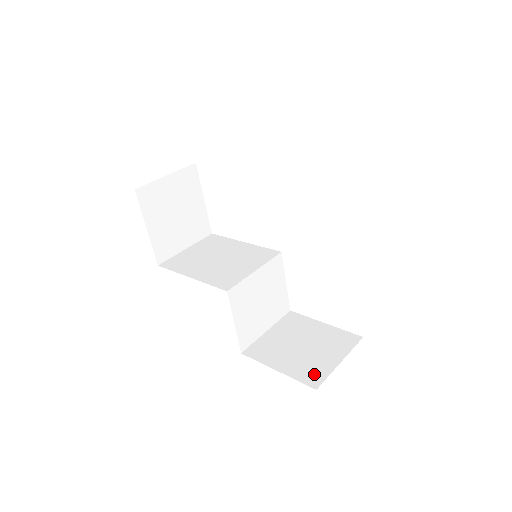
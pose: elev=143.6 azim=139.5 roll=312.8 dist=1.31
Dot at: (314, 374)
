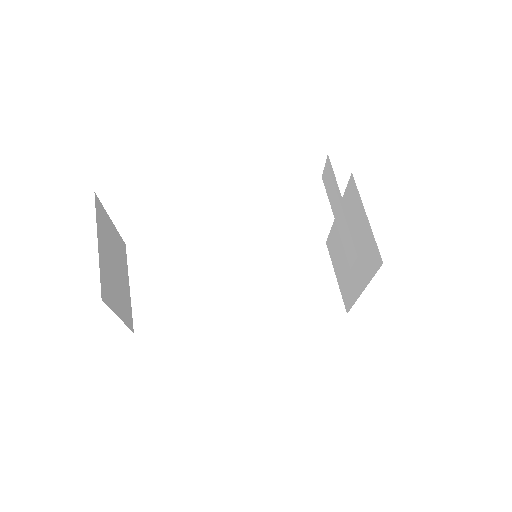
Dot at: (332, 303)
